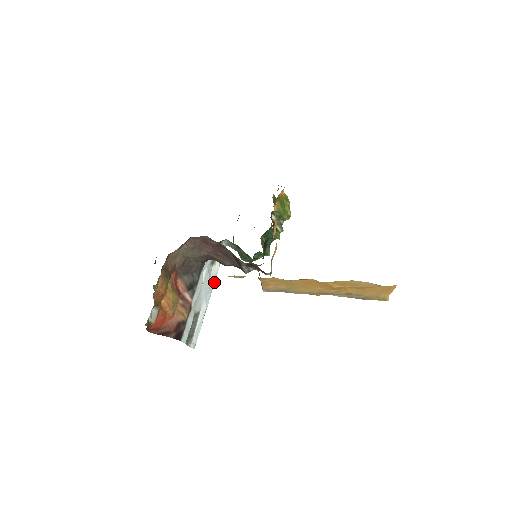
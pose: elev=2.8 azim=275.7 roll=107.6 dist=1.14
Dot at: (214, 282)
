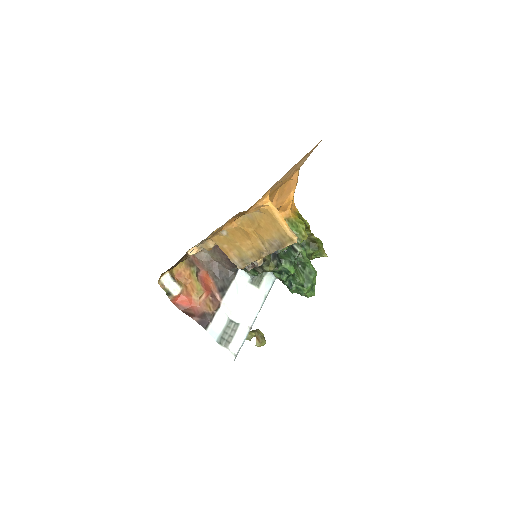
Dot at: (260, 305)
